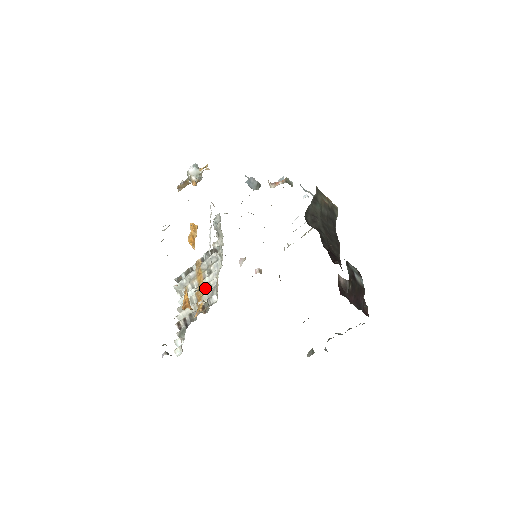
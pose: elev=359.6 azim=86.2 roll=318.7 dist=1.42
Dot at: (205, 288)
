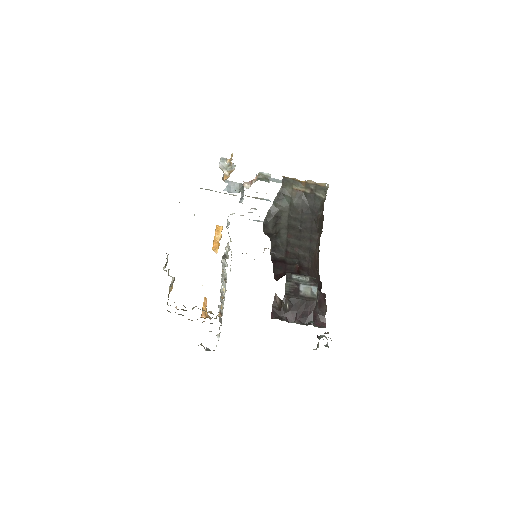
Dot at: occluded
